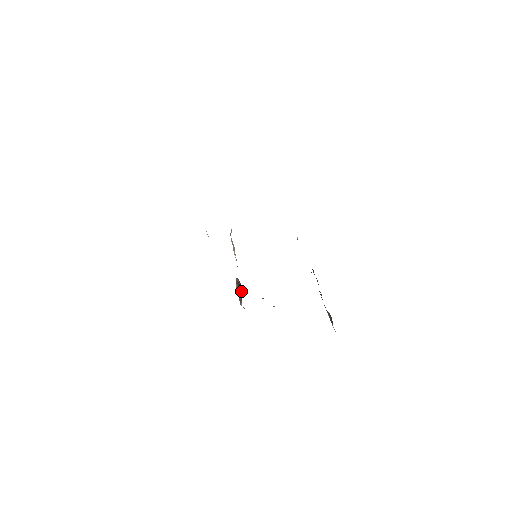
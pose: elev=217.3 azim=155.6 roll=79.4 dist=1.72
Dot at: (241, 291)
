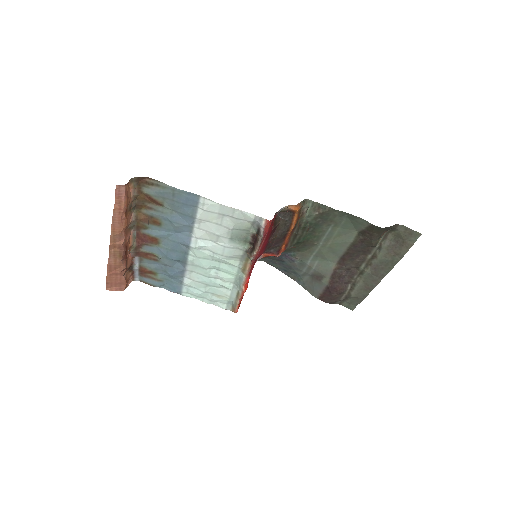
Dot at: (255, 239)
